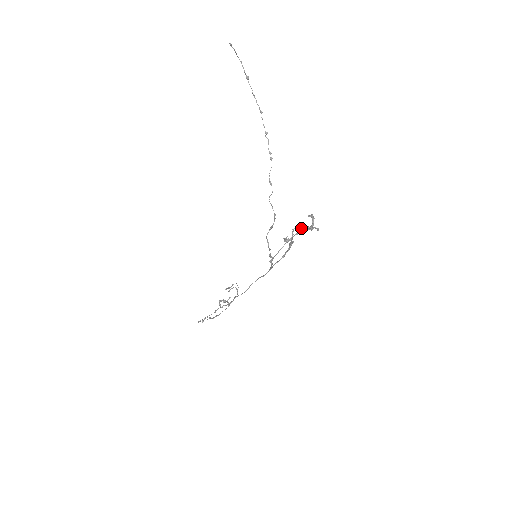
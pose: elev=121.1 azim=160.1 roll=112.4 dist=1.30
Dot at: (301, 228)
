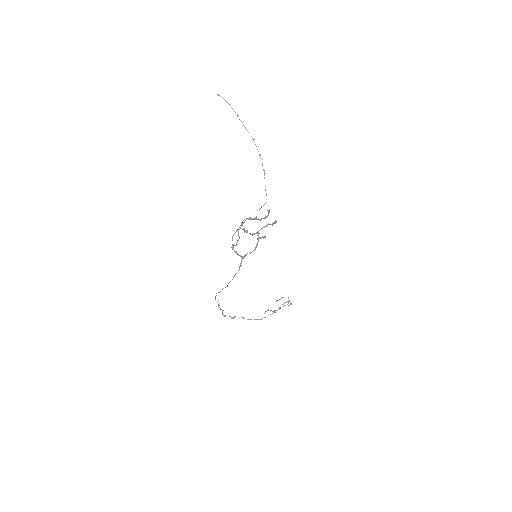
Dot at: (250, 218)
